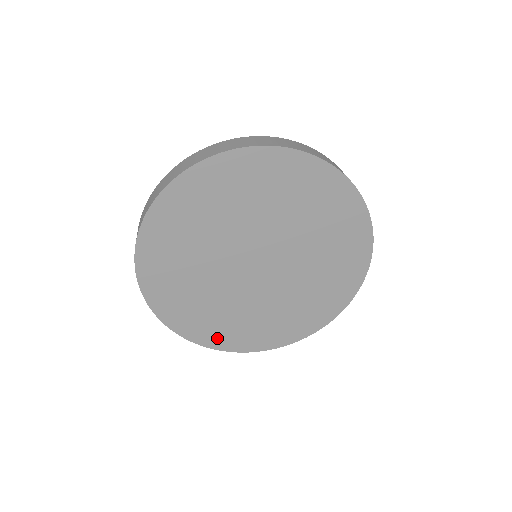
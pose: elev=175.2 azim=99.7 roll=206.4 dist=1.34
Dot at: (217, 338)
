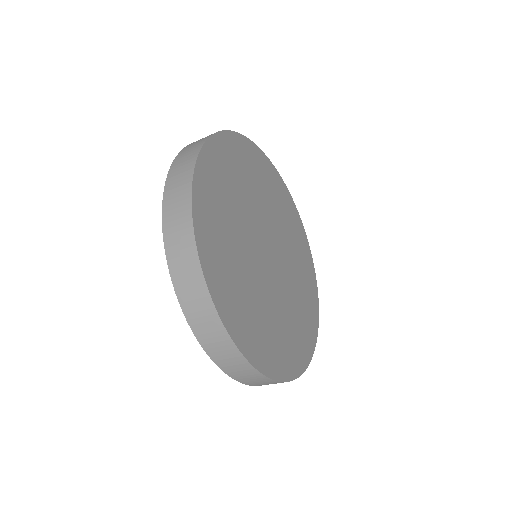
Dot at: (279, 363)
